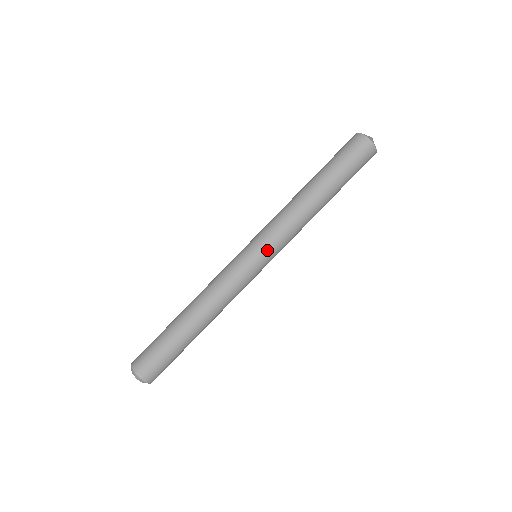
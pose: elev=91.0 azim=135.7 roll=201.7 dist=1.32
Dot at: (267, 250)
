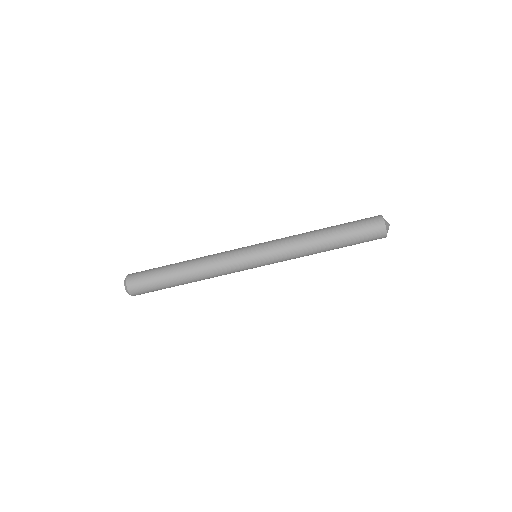
Dot at: (264, 251)
